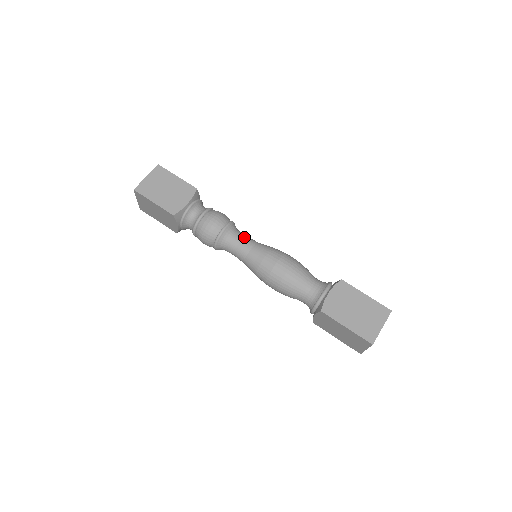
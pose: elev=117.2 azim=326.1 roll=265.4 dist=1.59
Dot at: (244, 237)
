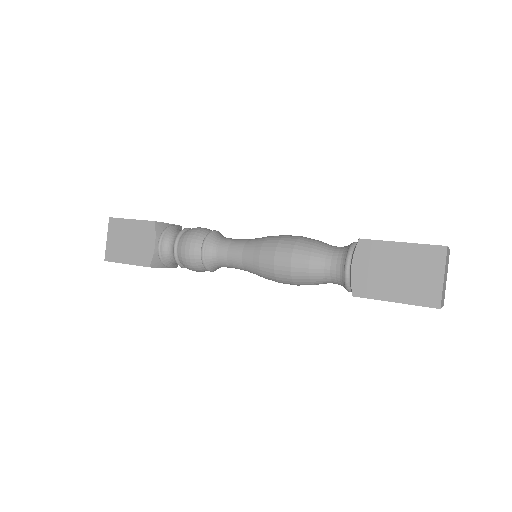
Dot at: (229, 245)
